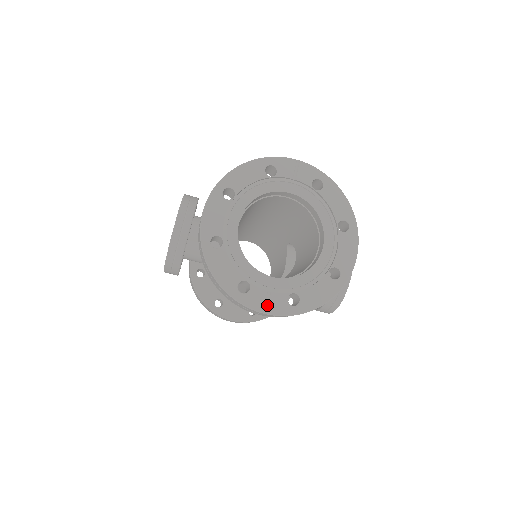
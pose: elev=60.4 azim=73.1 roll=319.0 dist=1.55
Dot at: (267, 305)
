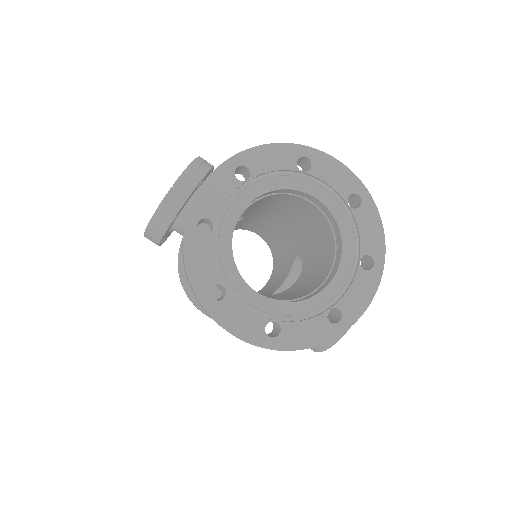
Dot at: (238, 324)
